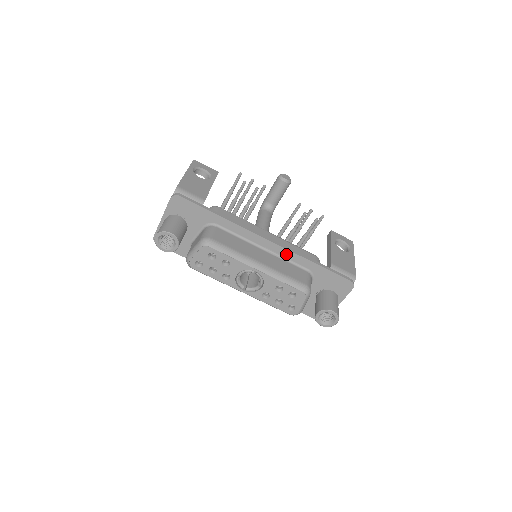
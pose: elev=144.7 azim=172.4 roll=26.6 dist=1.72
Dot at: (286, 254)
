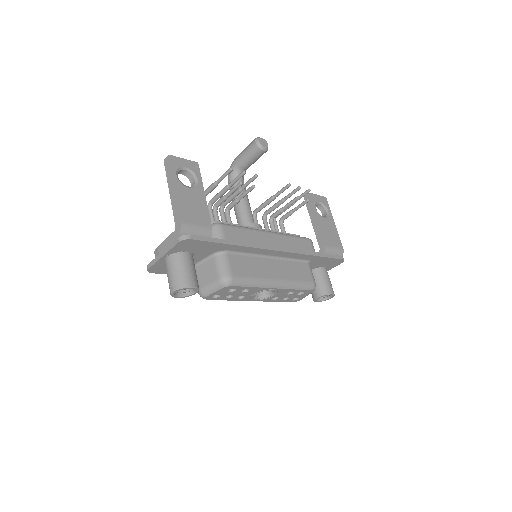
Dot at: (292, 256)
